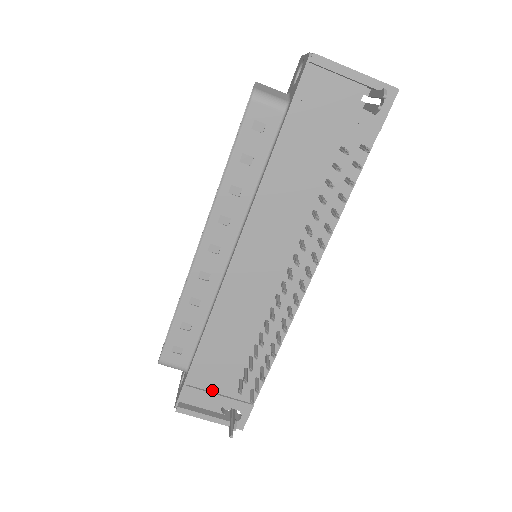
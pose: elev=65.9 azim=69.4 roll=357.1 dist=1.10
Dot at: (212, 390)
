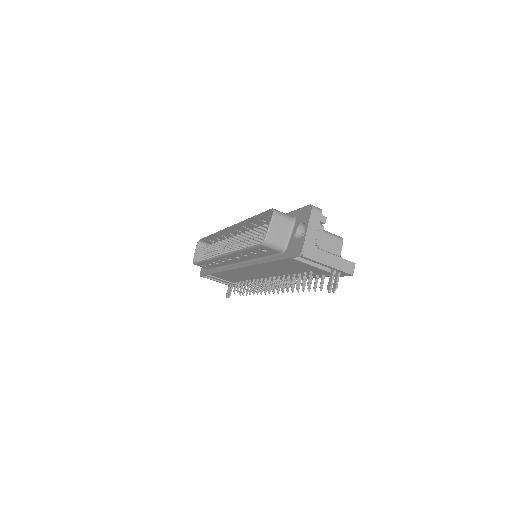
Dot at: (221, 279)
